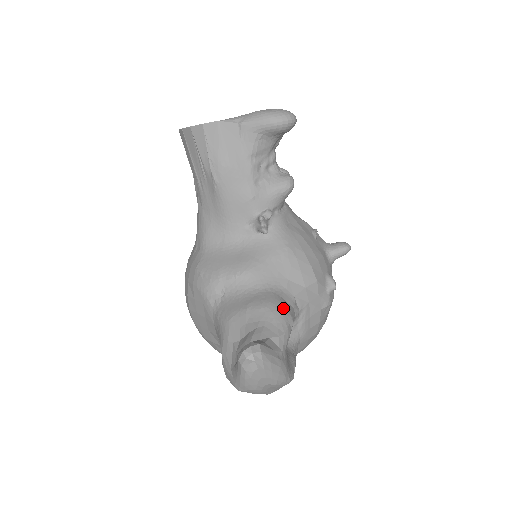
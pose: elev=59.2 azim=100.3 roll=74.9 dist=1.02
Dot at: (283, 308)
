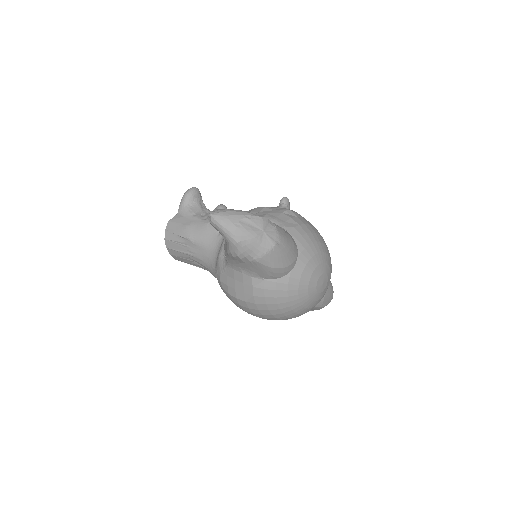
Dot at: occluded
